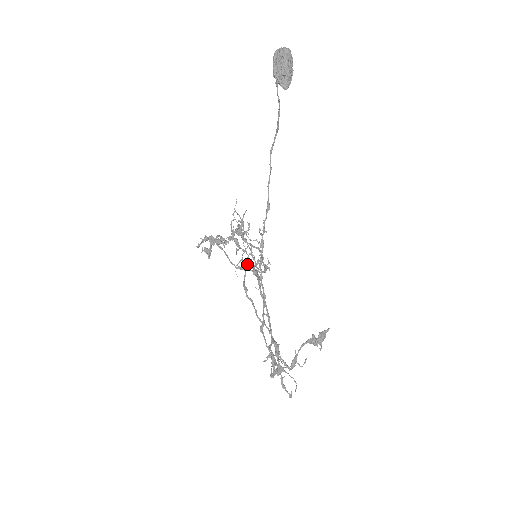
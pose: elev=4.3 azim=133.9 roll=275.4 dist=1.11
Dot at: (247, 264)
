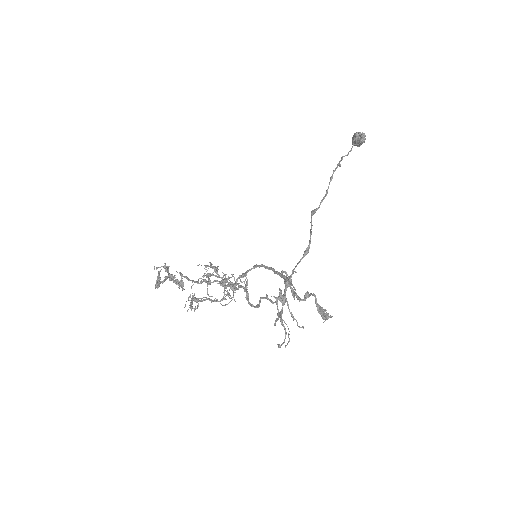
Dot at: occluded
